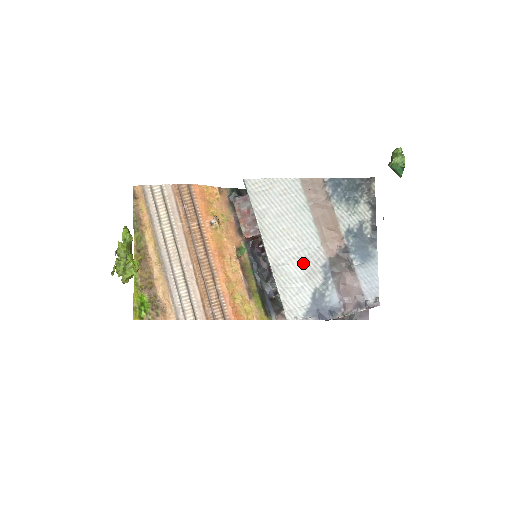
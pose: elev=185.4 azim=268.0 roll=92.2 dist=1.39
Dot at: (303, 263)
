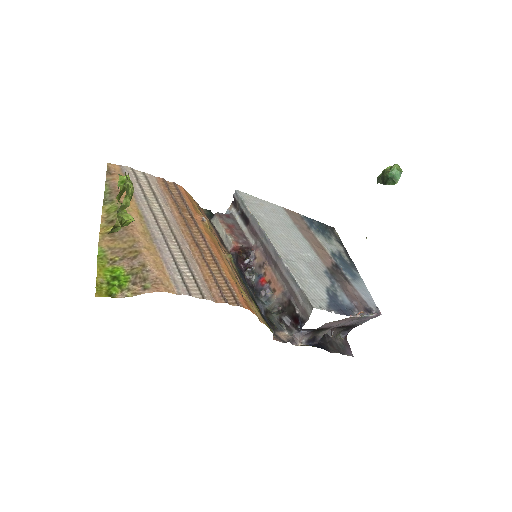
Dot at: (308, 265)
